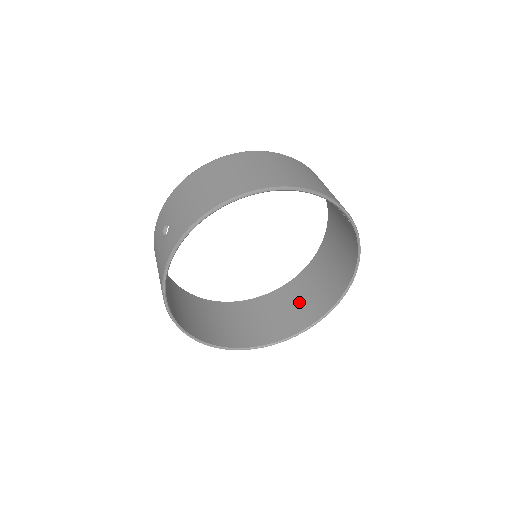
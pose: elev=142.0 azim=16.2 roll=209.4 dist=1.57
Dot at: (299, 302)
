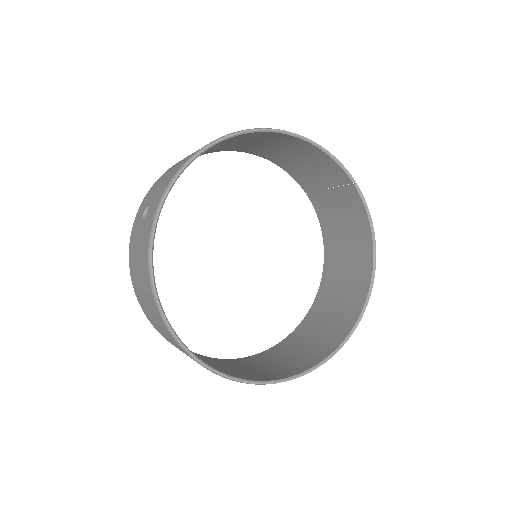
Dot at: (319, 331)
